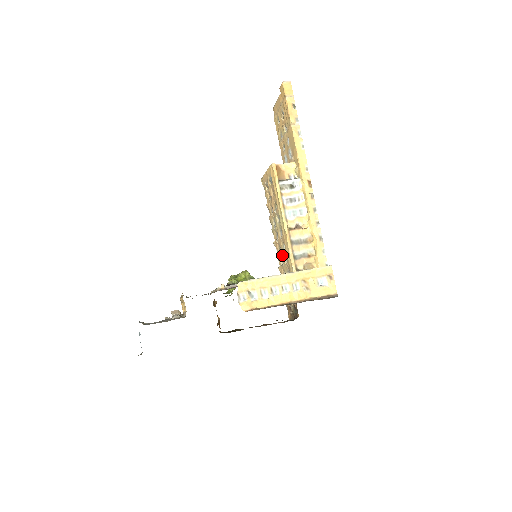
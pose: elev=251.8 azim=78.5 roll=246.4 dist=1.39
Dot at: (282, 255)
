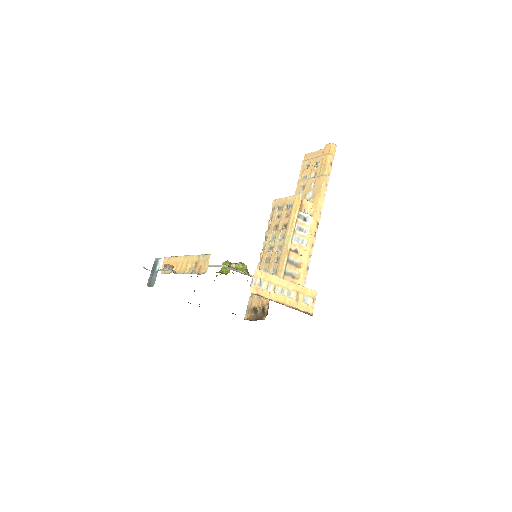
Dot at: (270, 266)
